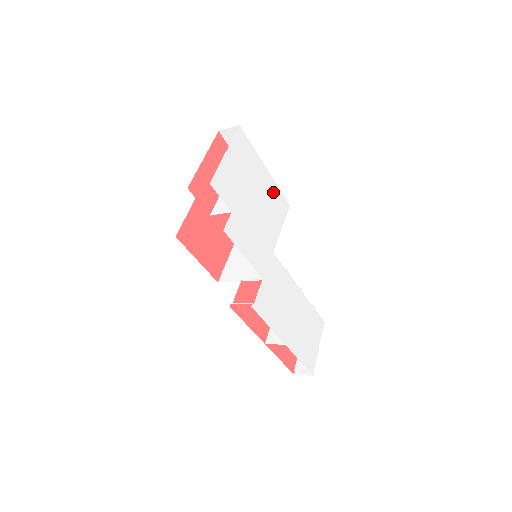
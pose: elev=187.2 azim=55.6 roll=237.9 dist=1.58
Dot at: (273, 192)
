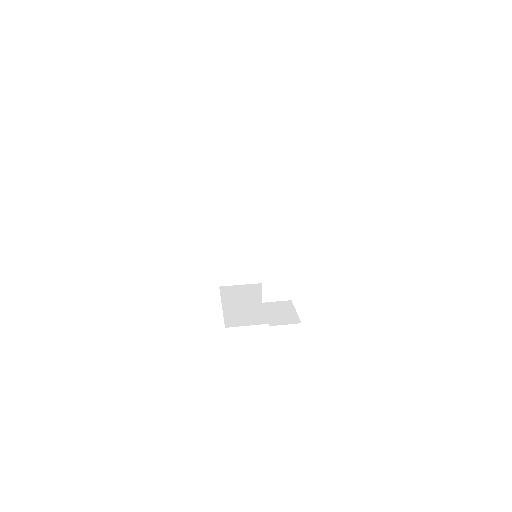
Dot at: occluded
